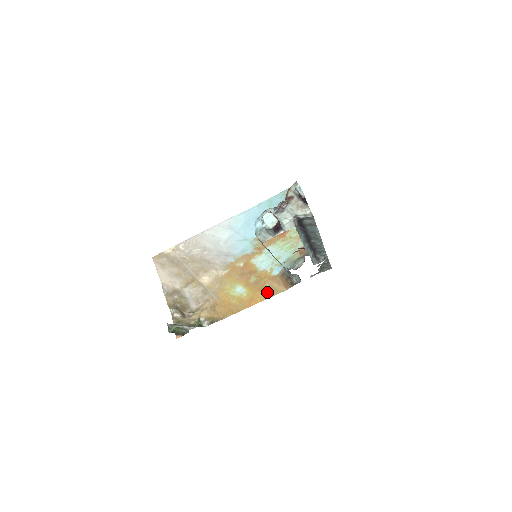
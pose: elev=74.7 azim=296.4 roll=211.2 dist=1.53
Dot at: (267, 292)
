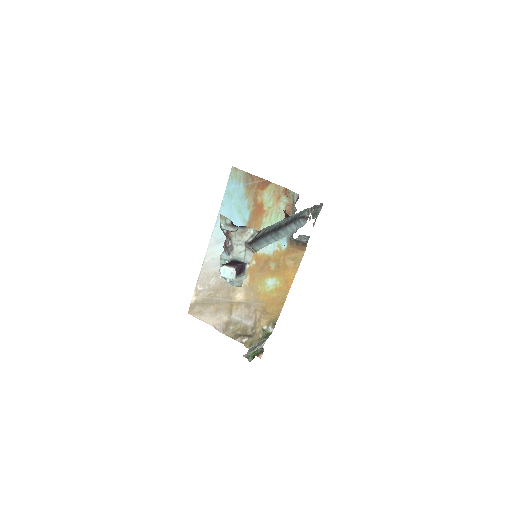
Dot at: (292, 266)
